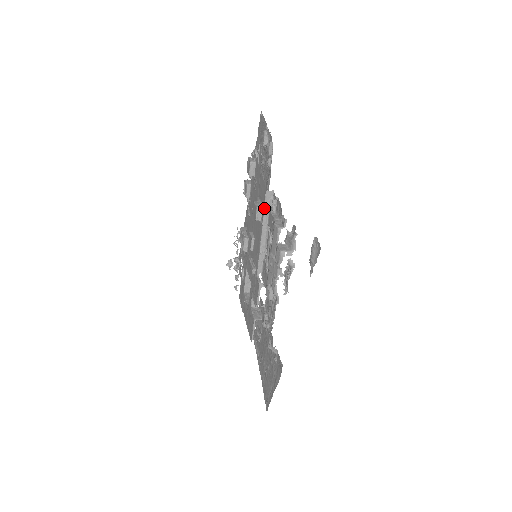
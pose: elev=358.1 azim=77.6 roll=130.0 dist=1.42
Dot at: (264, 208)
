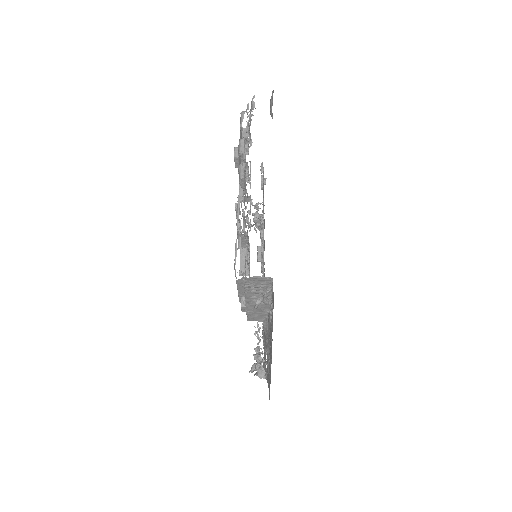
Dot at: occluded
